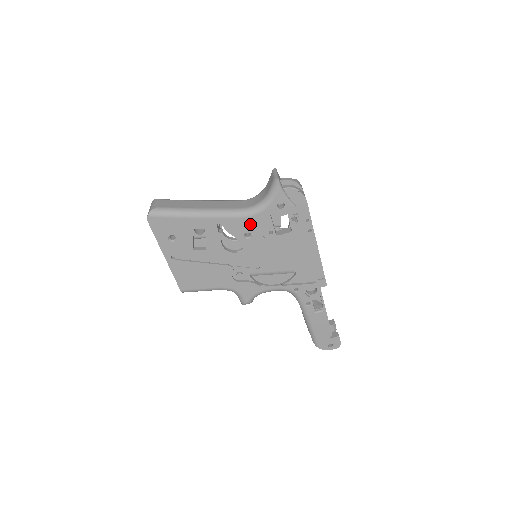
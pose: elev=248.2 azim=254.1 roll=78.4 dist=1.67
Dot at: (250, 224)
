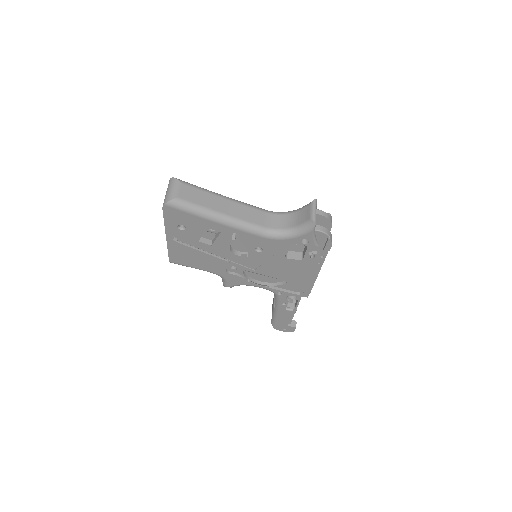
Dot at: (266, 243)
